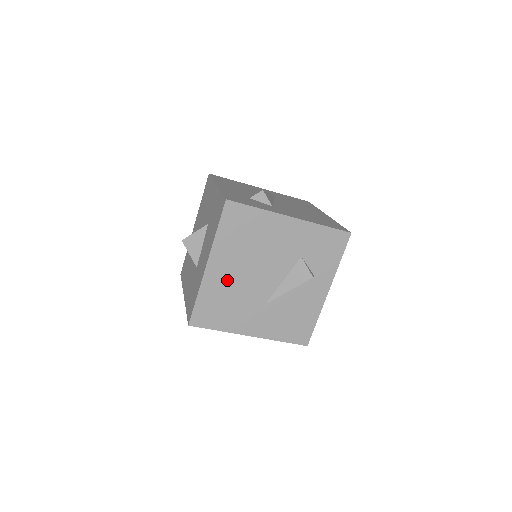
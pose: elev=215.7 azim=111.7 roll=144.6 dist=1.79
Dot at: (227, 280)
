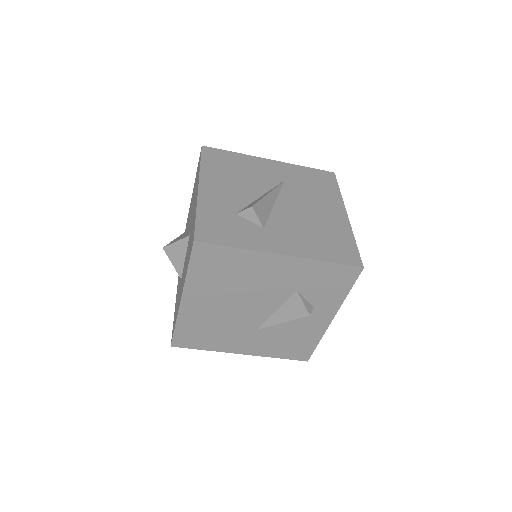
Dot at: (208, 312)
